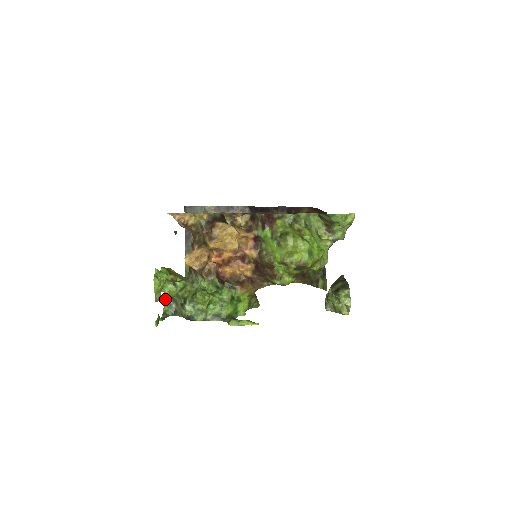
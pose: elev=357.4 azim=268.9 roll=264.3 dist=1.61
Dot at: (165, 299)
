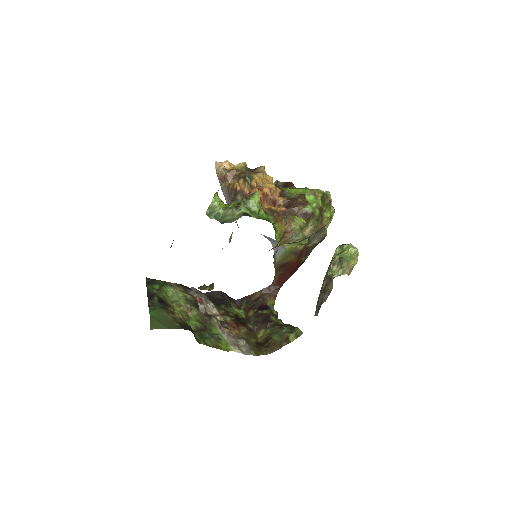
Dot at: (209, 217)
